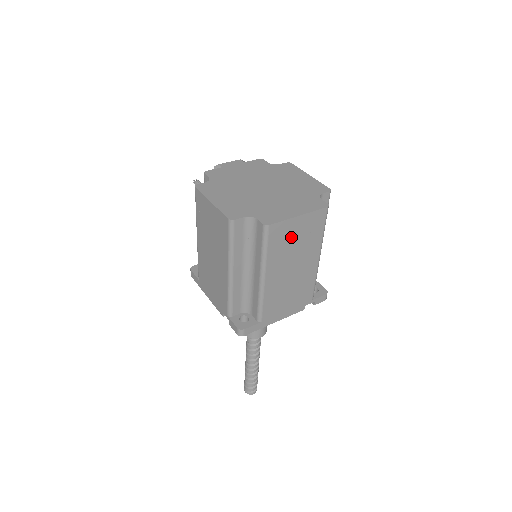
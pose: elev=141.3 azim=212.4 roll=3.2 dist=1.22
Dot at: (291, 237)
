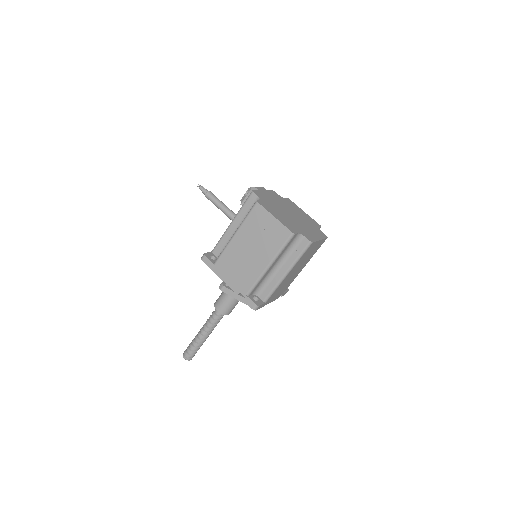
Dot at: (310, 251)
